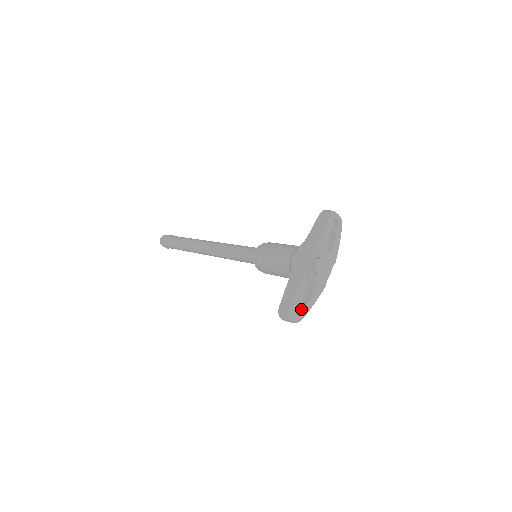
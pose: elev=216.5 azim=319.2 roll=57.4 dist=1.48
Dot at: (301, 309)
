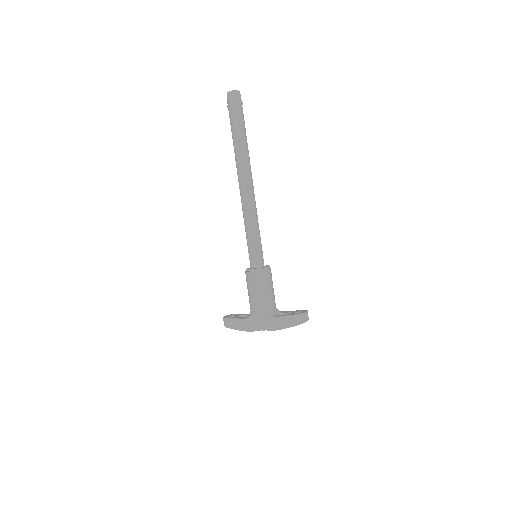
Dot at: occluded
